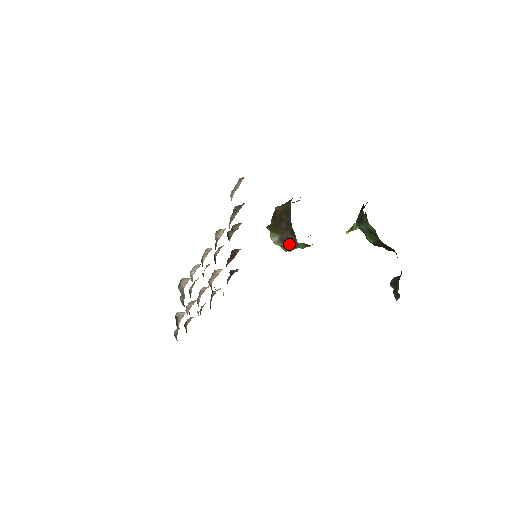
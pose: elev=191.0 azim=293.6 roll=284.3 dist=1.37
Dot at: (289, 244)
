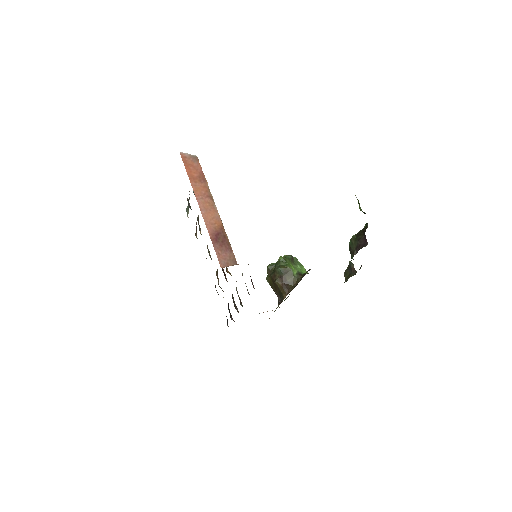
Dot at: occluded
